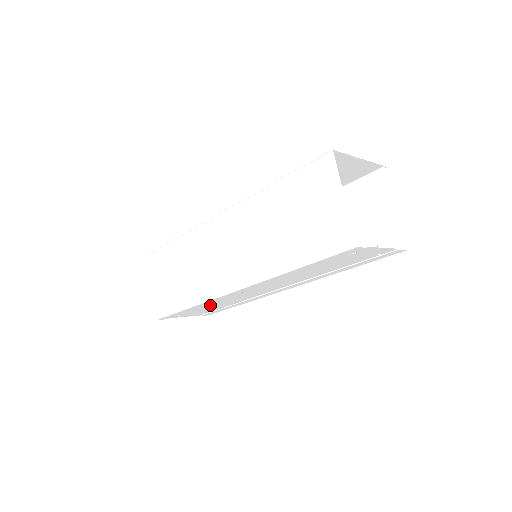
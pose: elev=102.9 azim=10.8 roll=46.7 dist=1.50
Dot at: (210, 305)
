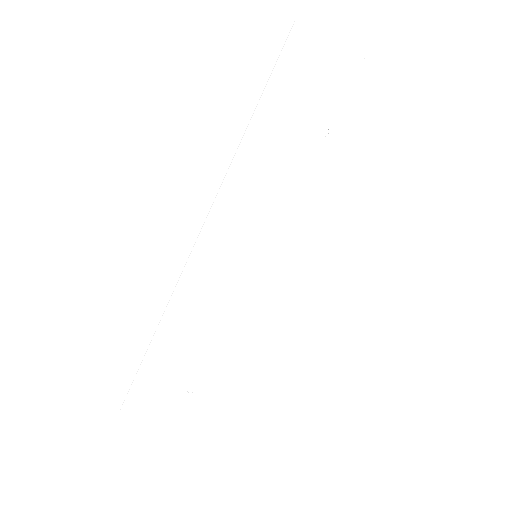
Dot at: occluded
